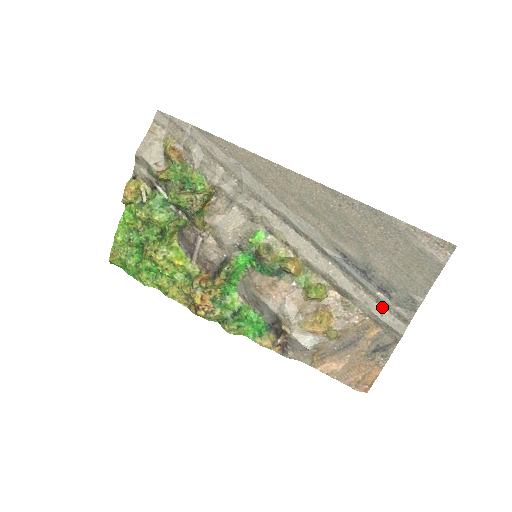
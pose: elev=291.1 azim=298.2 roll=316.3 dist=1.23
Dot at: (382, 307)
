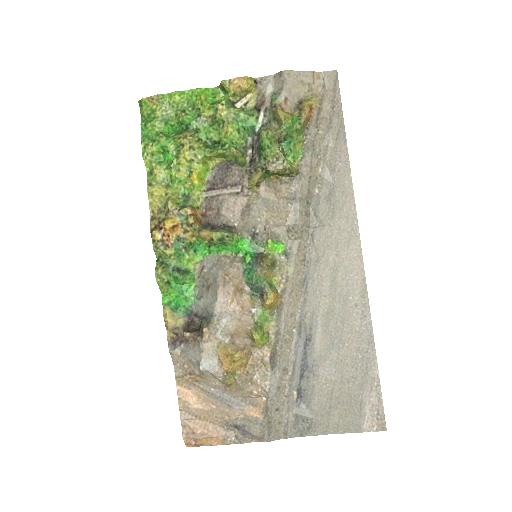
Dot at: (284, 404)
